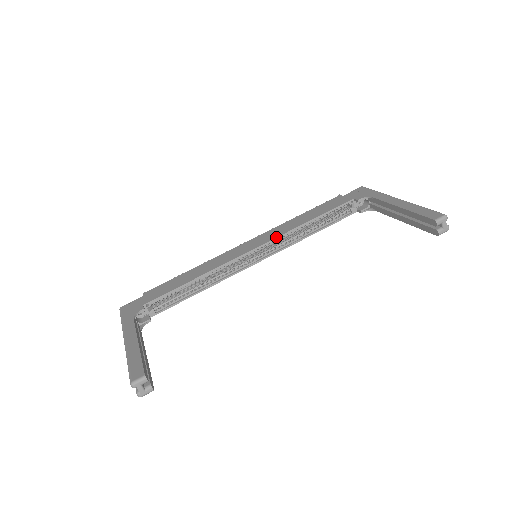
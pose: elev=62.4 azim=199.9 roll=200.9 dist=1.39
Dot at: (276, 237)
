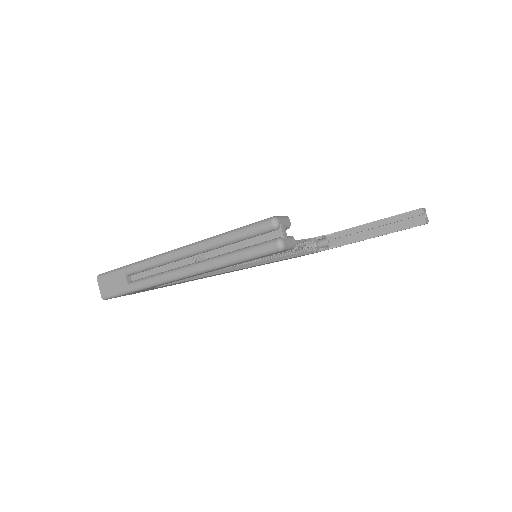
Dot at: occluded
